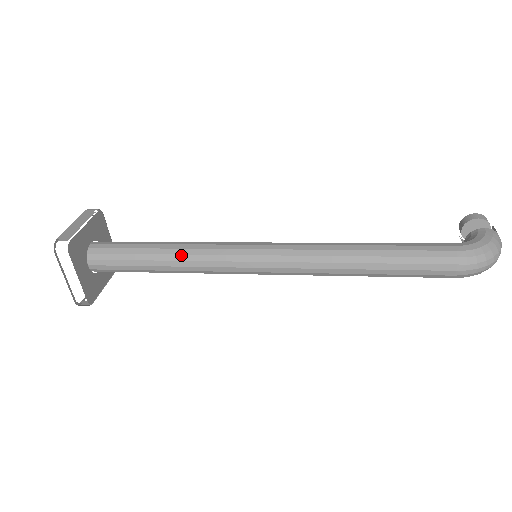
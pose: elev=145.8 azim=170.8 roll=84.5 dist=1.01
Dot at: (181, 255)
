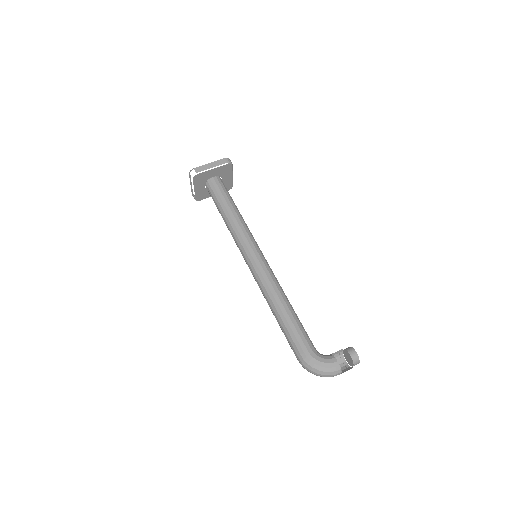
Dot at: (230, 223)
